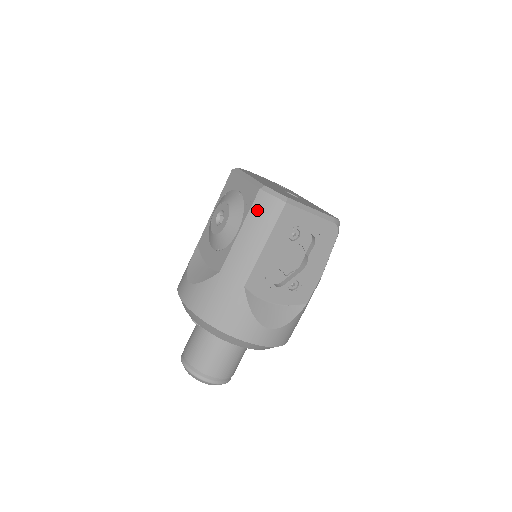
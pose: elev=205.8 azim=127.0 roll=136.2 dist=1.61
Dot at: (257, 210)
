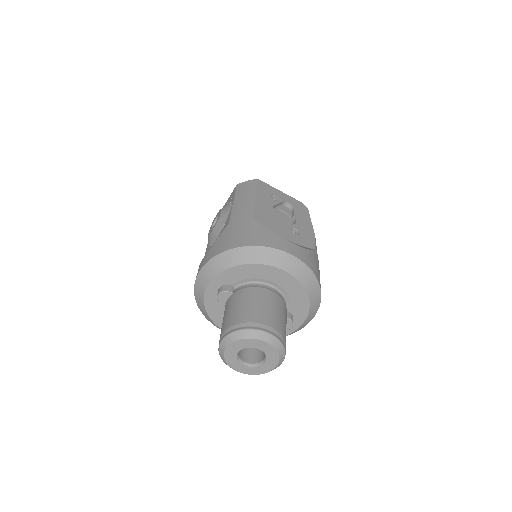
Dot at: (240, 190)
